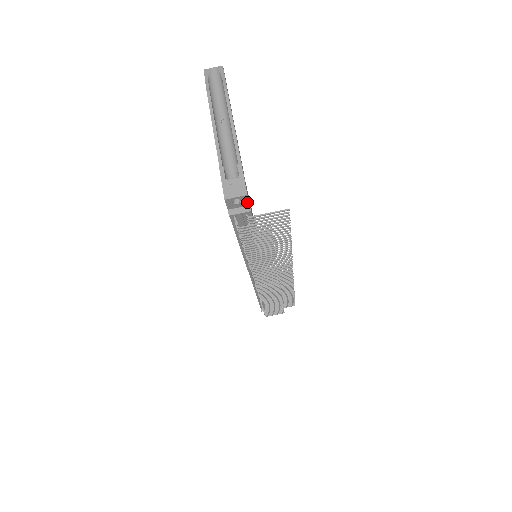
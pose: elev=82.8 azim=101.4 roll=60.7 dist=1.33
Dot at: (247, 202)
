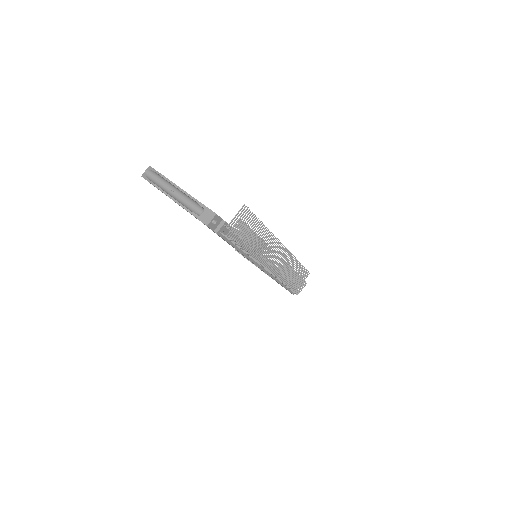
Dot at: (220, 219)
